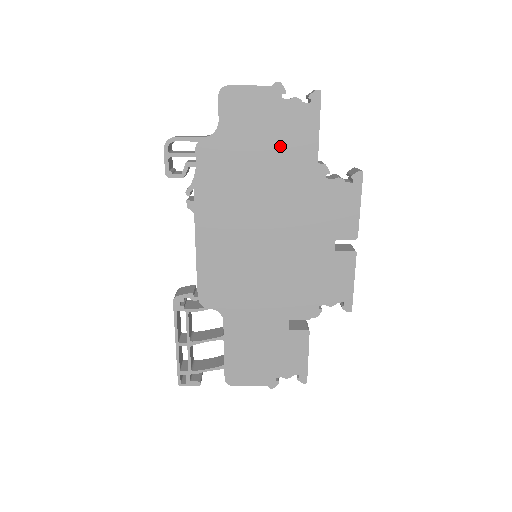
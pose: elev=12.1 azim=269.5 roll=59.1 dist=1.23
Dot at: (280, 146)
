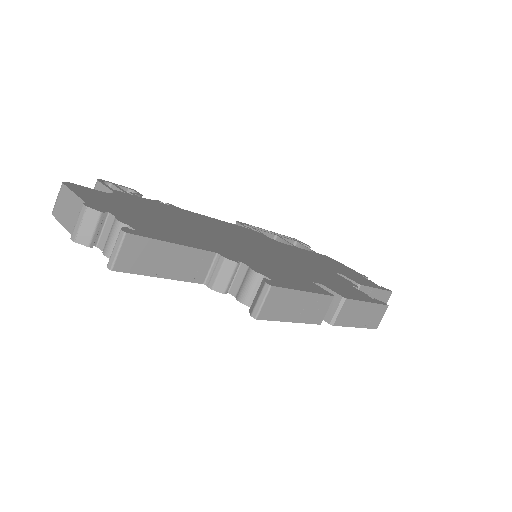
Dot at: occluded
